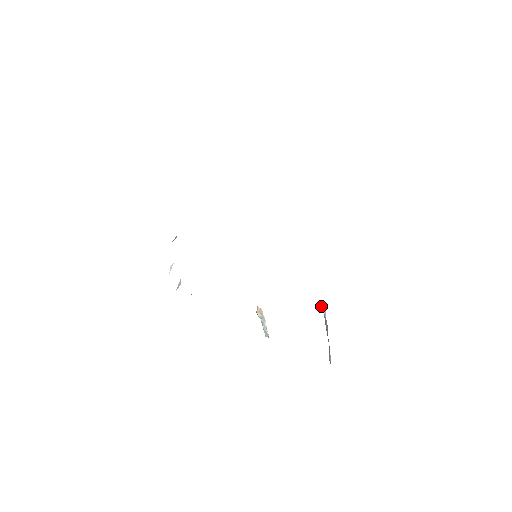
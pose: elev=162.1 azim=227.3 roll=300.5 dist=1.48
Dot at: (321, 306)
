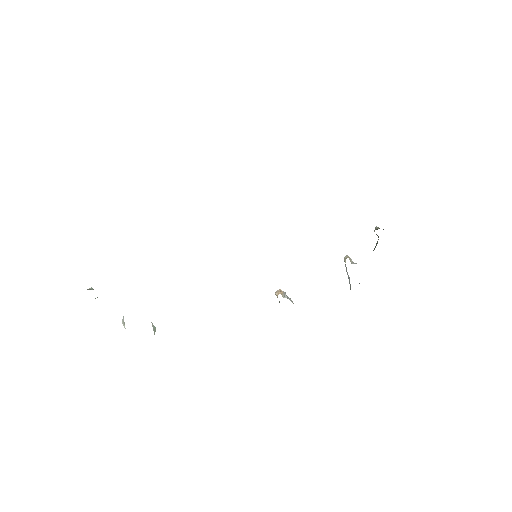
Dot at: (350, 260)
